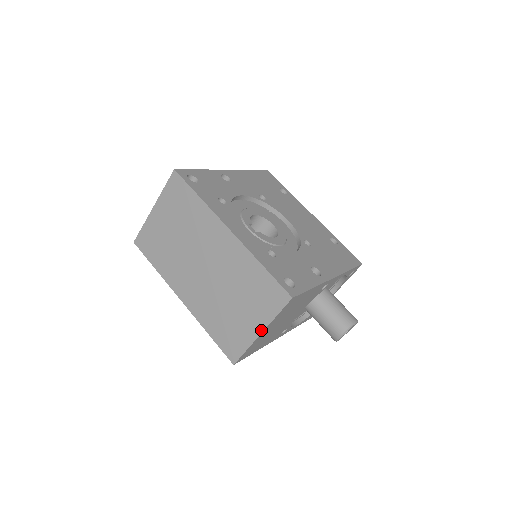
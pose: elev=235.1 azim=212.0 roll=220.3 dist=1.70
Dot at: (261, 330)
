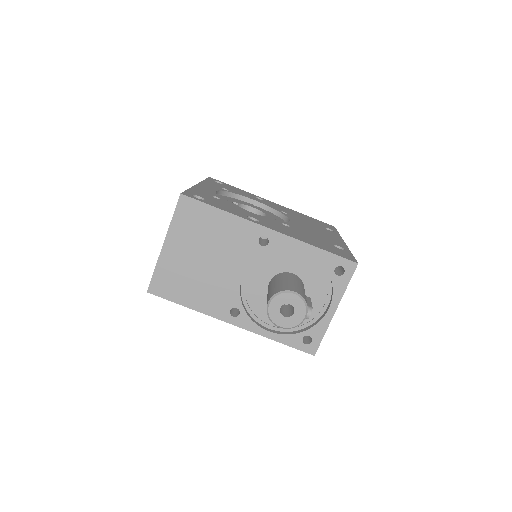
Dot at: (164, 241)
